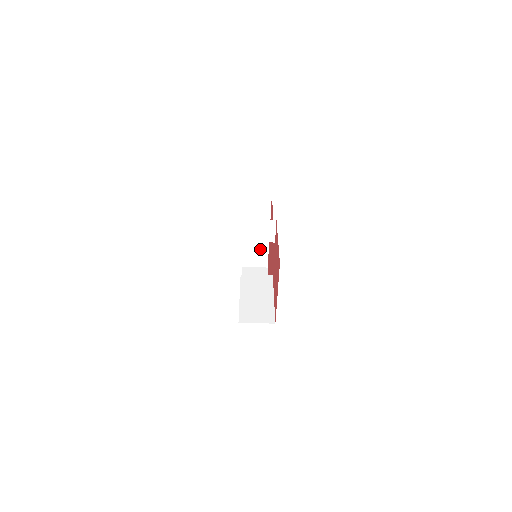
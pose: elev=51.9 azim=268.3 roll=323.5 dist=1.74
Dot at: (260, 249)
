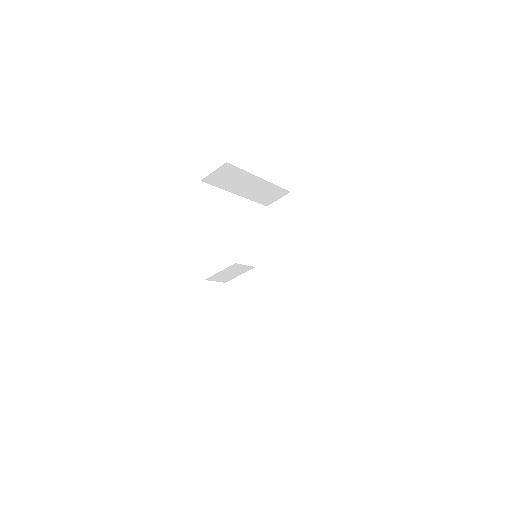
Dot at: (267, 190)
